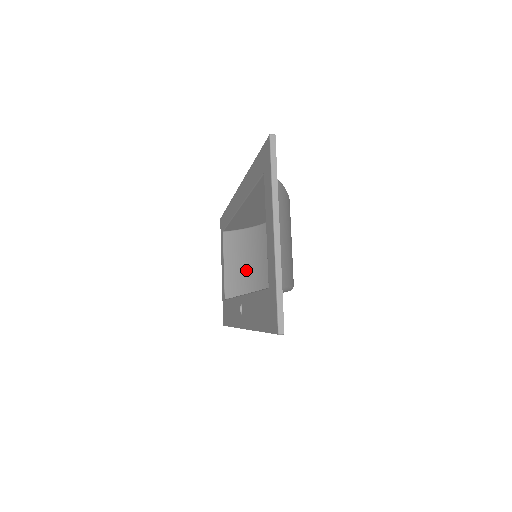
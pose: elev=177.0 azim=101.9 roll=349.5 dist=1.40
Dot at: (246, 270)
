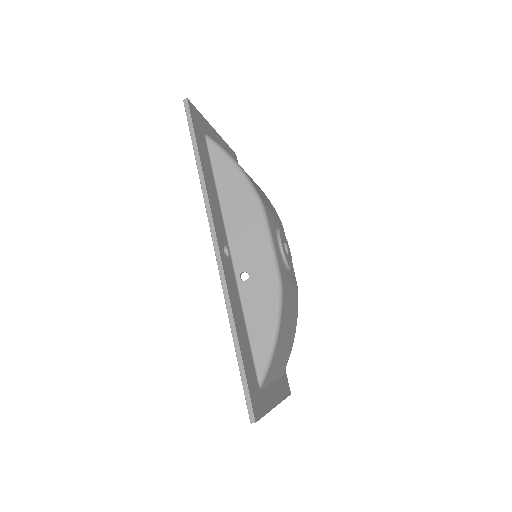
Dot at: occluded
